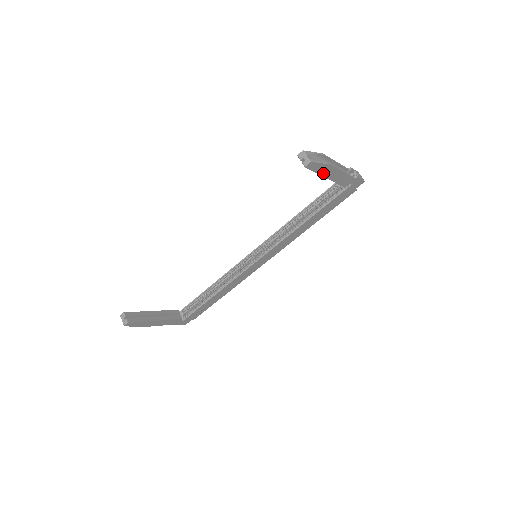
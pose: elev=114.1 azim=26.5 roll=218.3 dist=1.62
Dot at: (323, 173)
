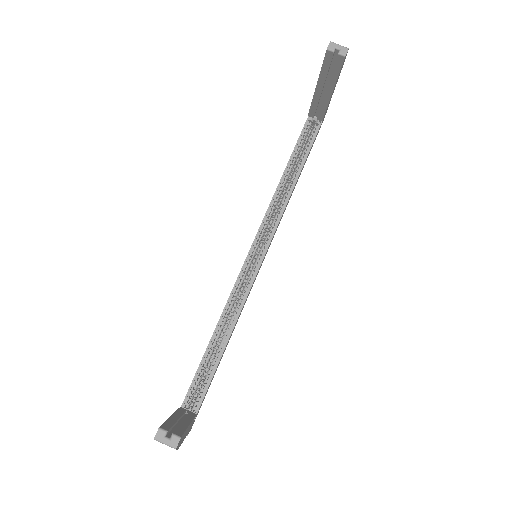
Dot at: (336, 81)
